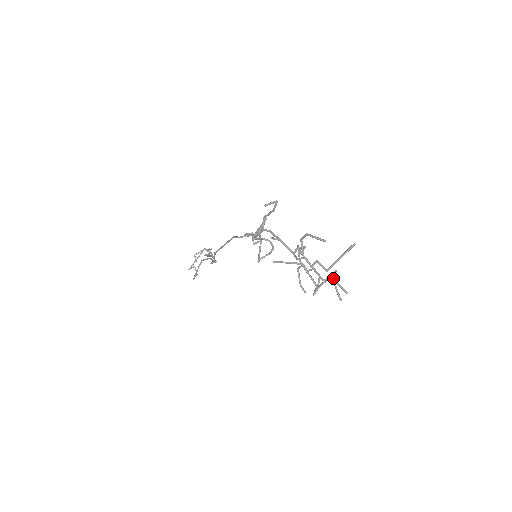
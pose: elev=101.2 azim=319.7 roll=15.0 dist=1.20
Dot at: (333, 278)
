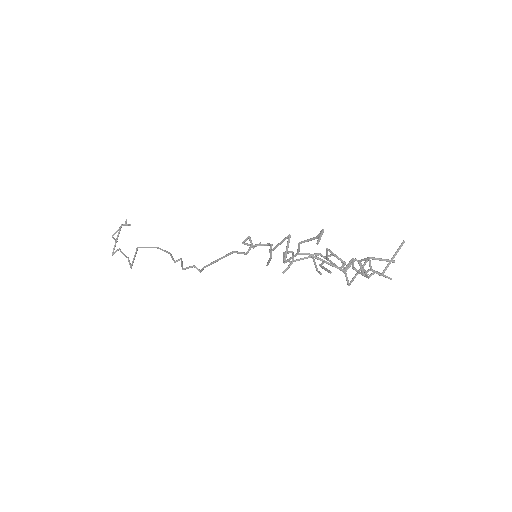
Dot at: occluded
